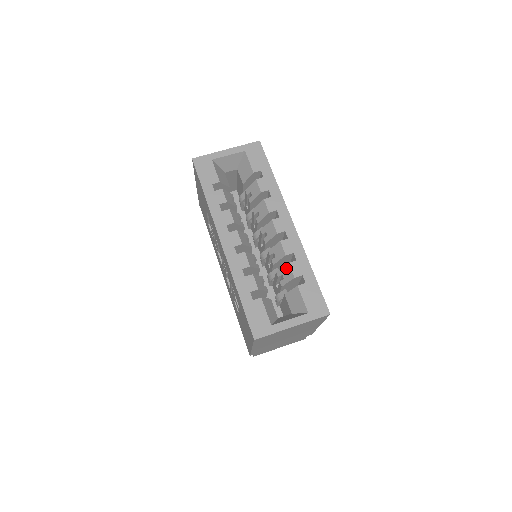
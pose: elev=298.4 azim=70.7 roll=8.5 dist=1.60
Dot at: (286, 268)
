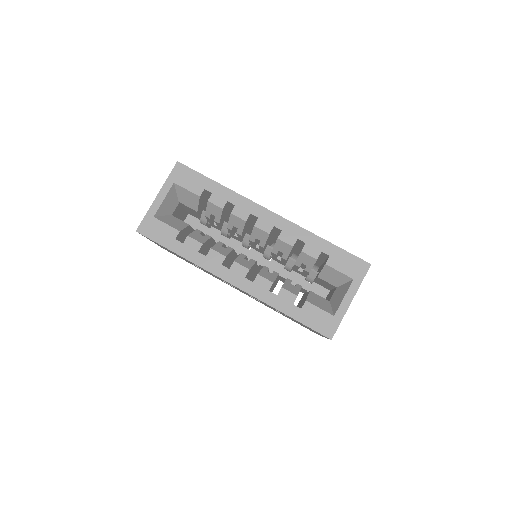
Dot at: (302, 257)
